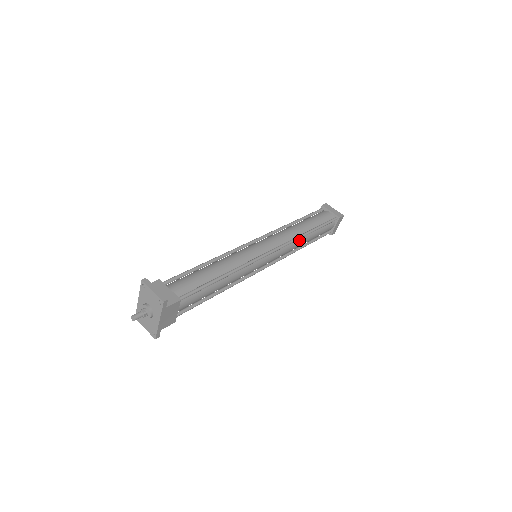
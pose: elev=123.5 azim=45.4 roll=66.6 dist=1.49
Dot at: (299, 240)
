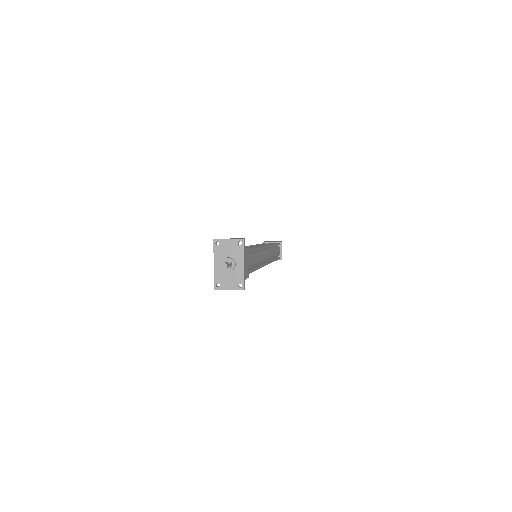
Dot at: (272, 249)
